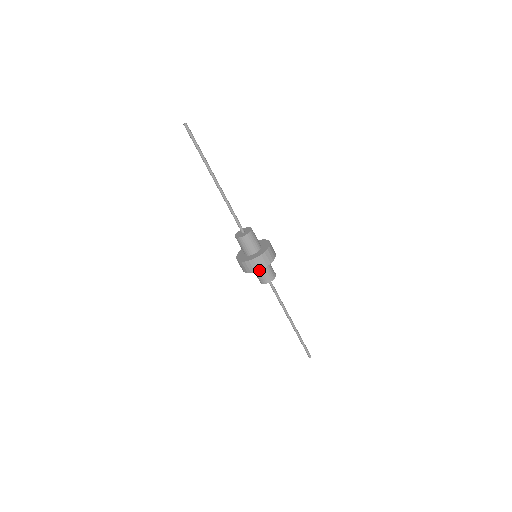
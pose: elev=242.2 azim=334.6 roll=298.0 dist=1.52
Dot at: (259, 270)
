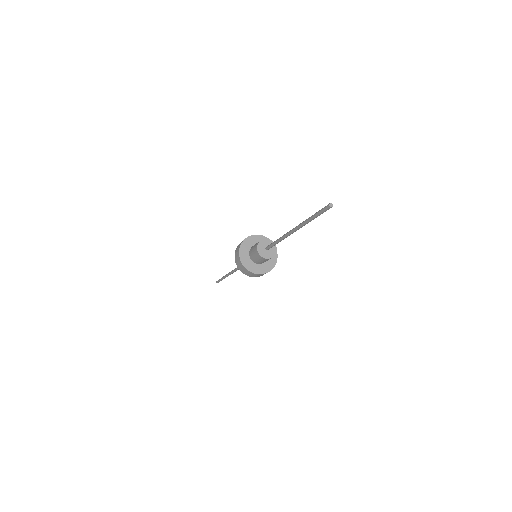
Dot at: (238, 268)
